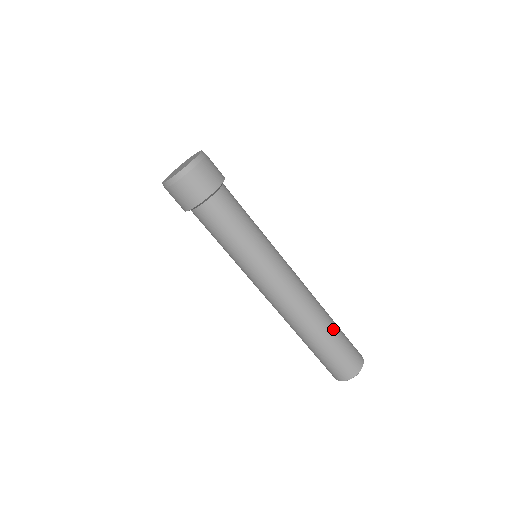
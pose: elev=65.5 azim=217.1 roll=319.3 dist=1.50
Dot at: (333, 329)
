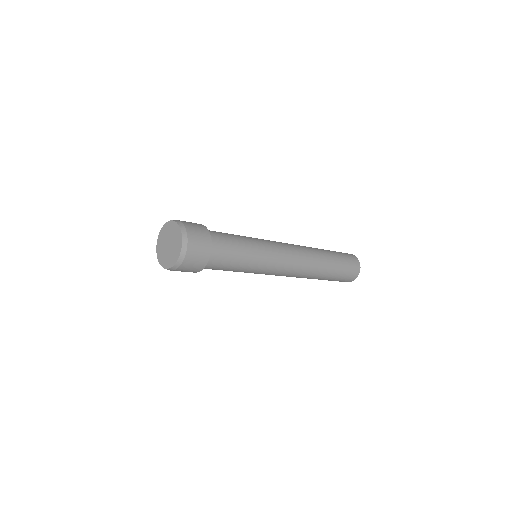
Dot at: (332, 262)
